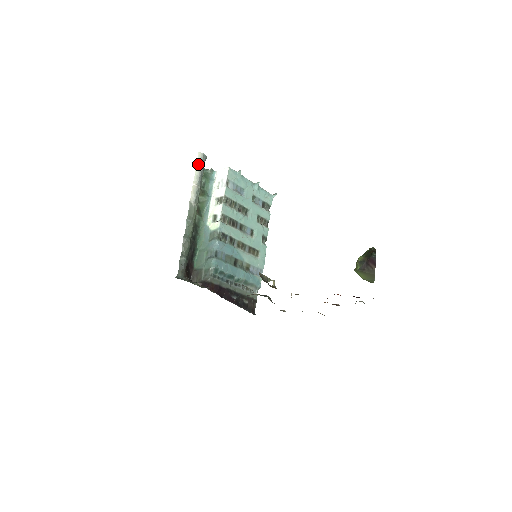
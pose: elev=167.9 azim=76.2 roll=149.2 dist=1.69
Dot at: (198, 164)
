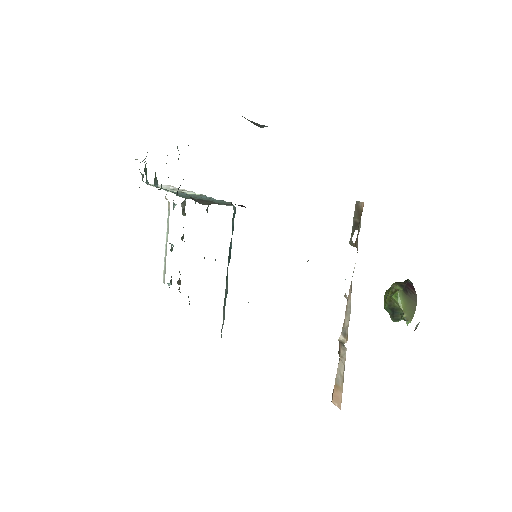
Dot at: occluded
